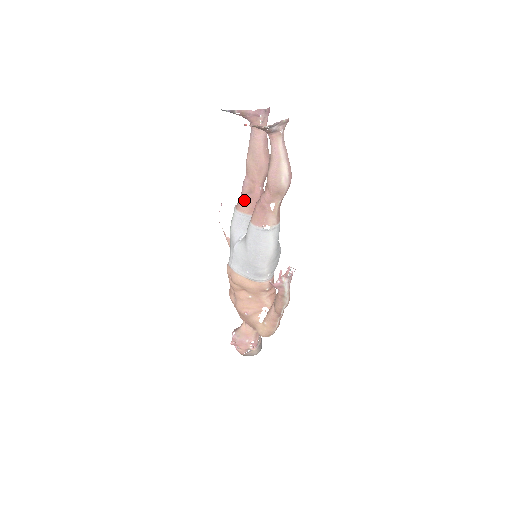
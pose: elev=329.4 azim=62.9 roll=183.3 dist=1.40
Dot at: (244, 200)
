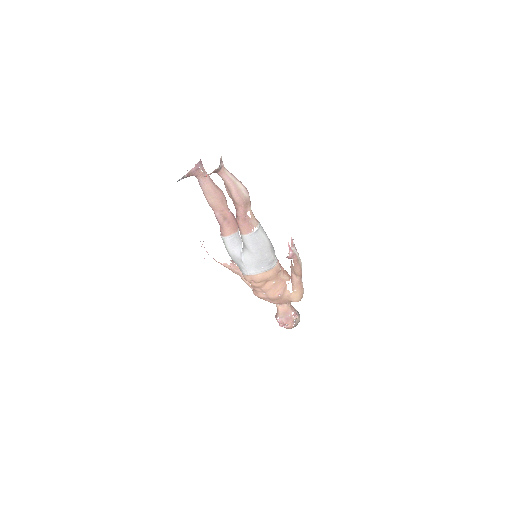
Dot at: (225, 227)
